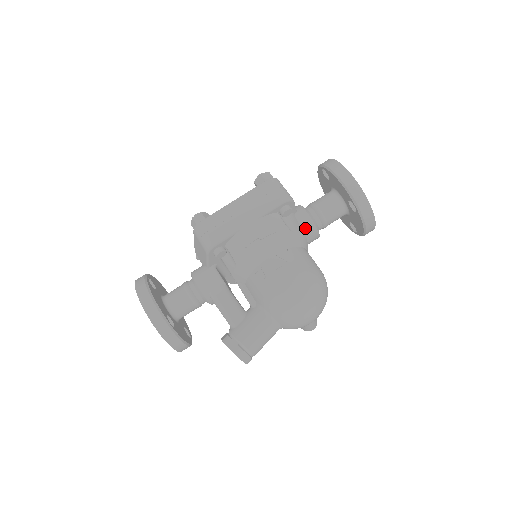
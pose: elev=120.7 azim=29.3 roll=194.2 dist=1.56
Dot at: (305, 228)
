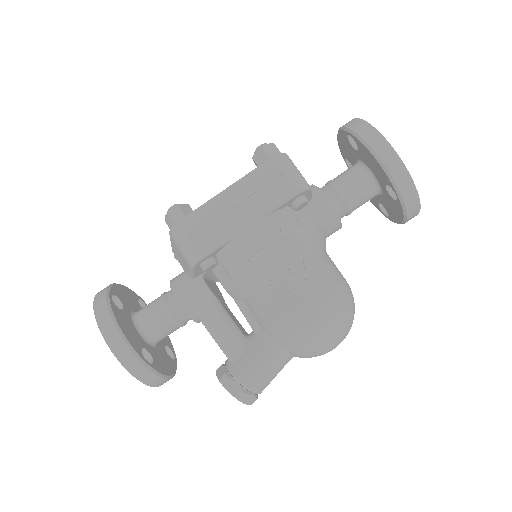
Dot at: (324, 222)
